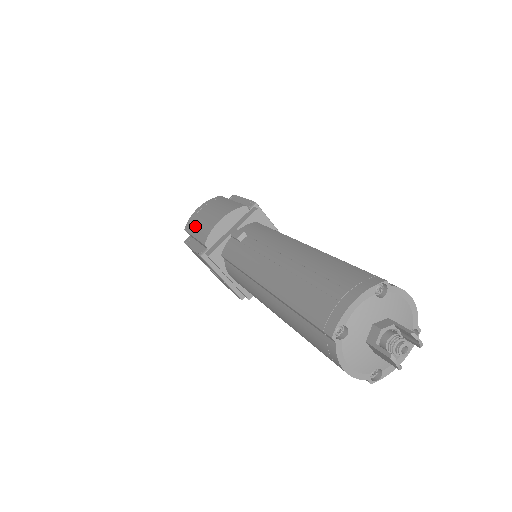
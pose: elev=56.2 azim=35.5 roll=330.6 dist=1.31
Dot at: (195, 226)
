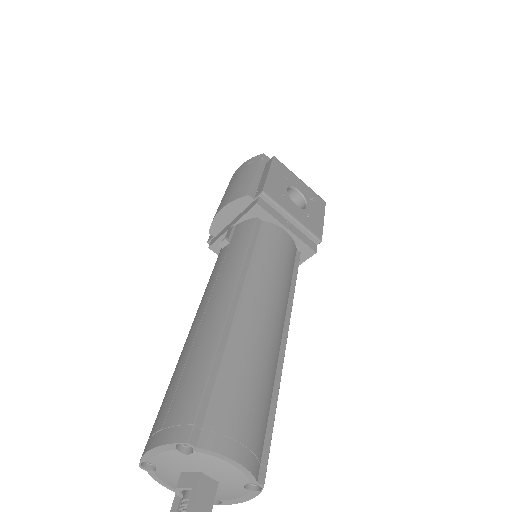
Dot at: occluded
